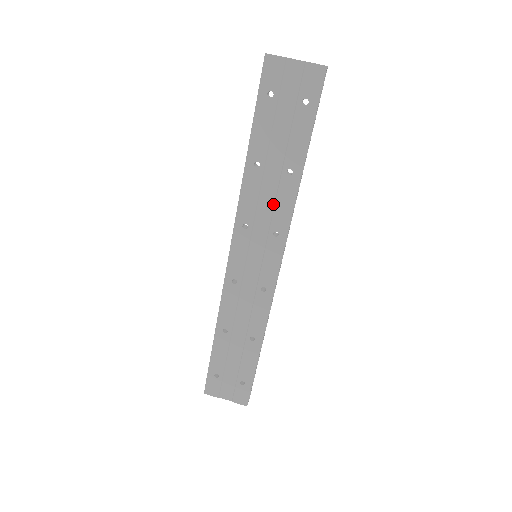
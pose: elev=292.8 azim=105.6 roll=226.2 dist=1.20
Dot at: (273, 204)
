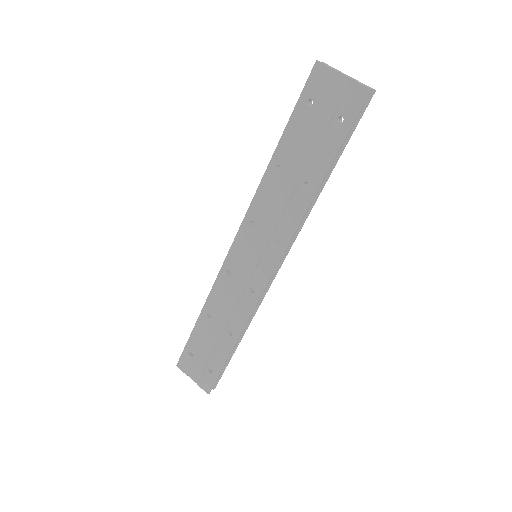
Dot at: (283, 211)
